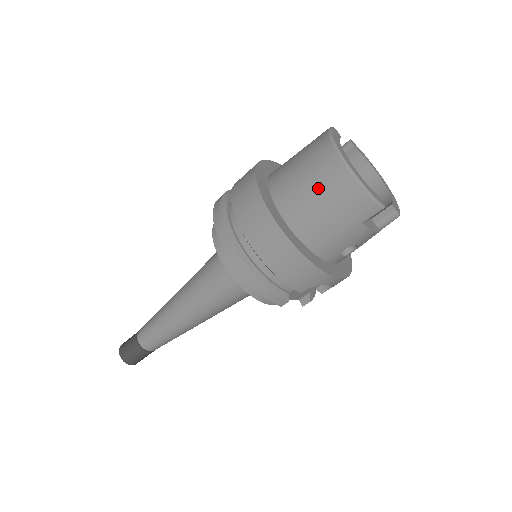
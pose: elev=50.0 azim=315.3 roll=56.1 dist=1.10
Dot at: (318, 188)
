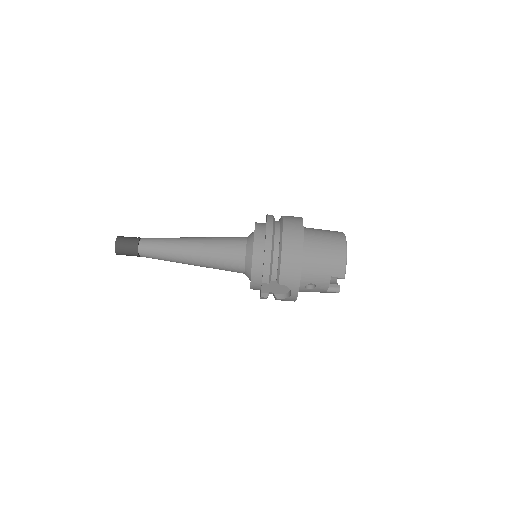
Dot at: (328, 246)
